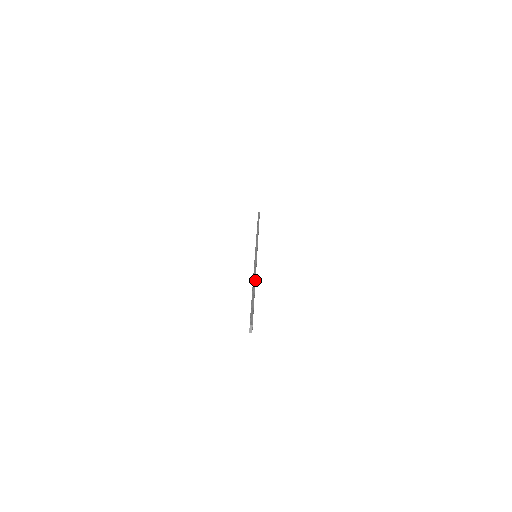
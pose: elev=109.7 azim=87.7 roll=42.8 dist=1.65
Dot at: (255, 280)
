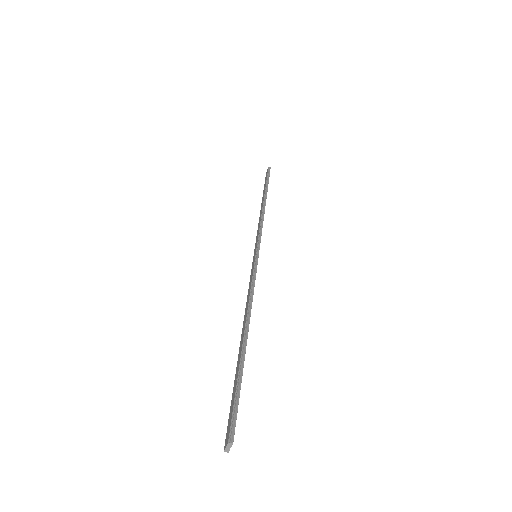
Dot at: occluded
